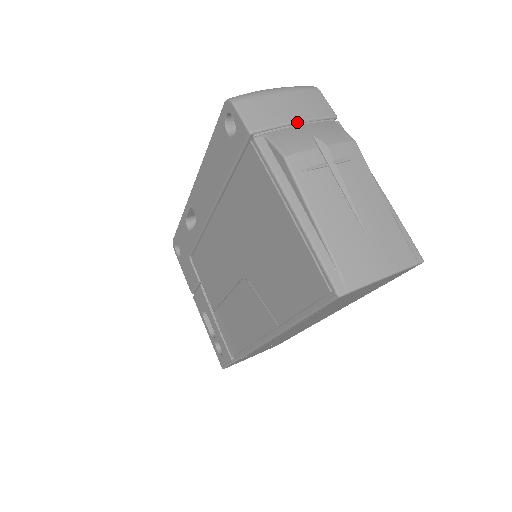
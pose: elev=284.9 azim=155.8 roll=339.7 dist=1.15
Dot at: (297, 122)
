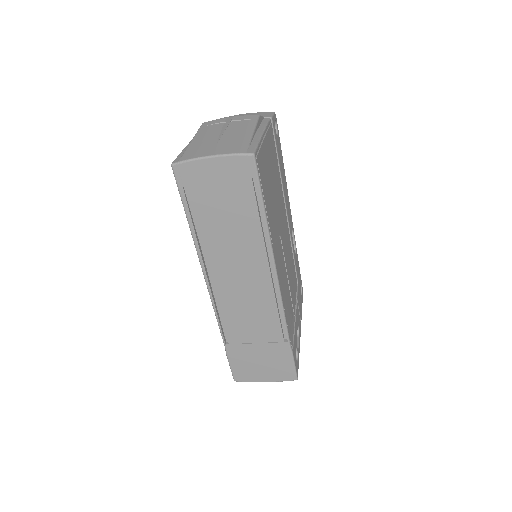
Dot at: occluded
